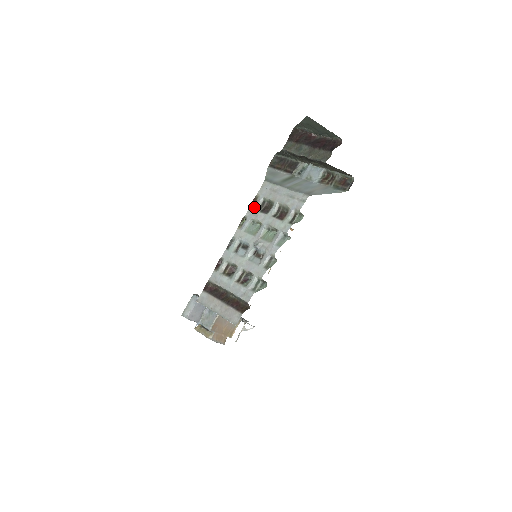
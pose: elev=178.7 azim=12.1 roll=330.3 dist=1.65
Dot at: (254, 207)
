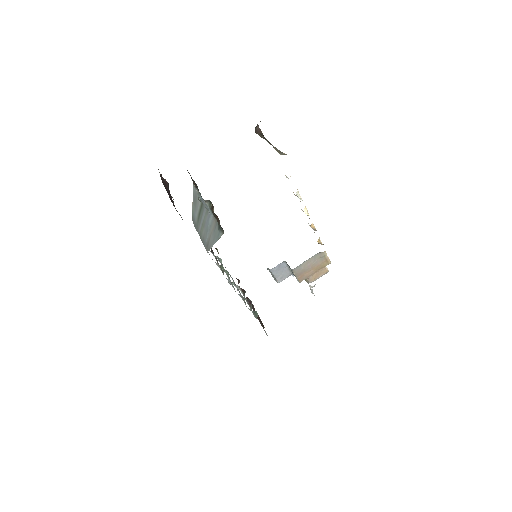
Dot at: occluded
